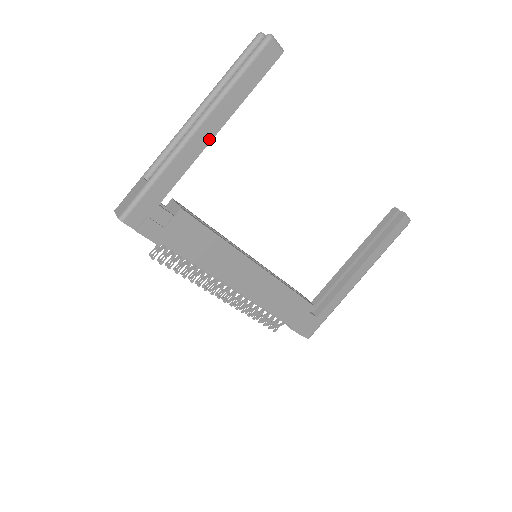
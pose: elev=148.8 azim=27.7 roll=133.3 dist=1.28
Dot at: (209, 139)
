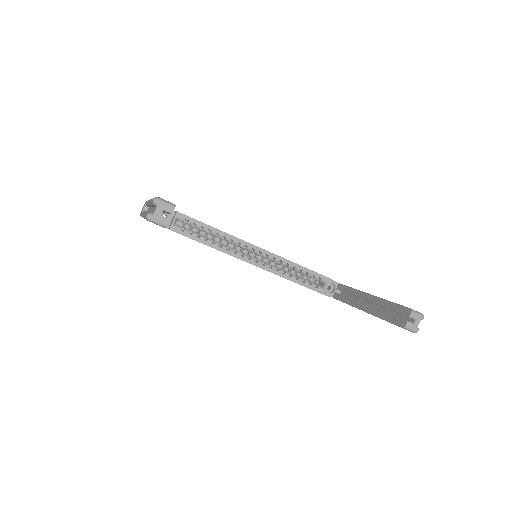
Dot at: occluded
